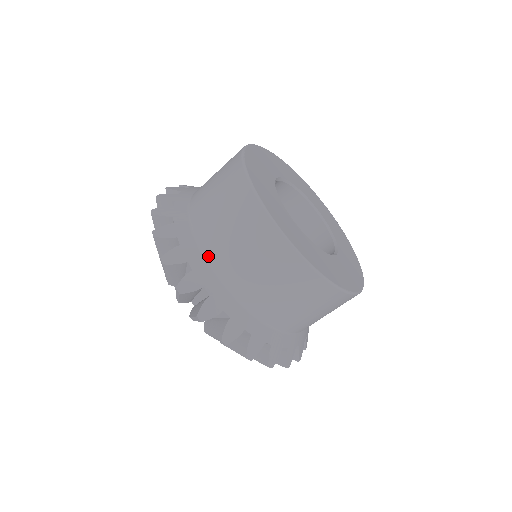
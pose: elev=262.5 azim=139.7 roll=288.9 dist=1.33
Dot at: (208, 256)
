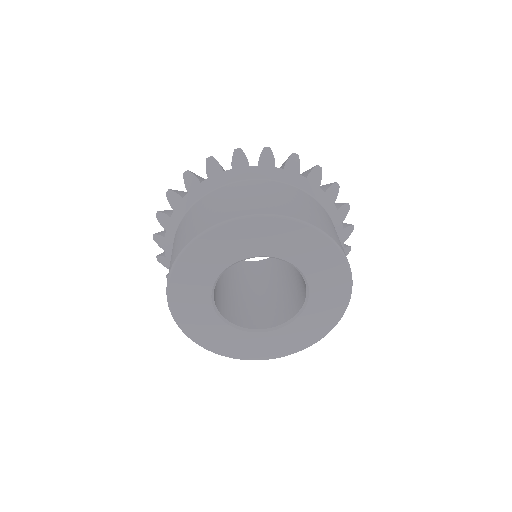
Dot at: occluded
